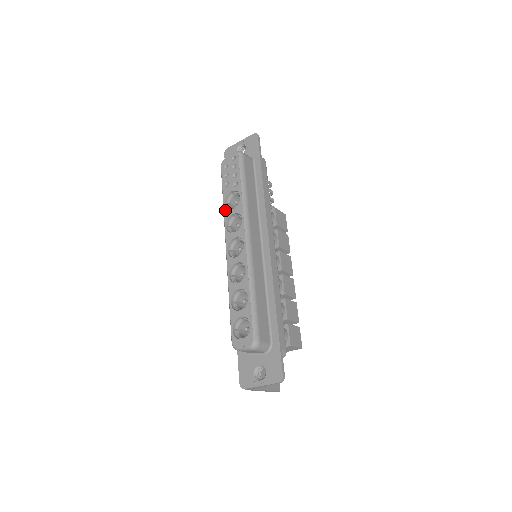
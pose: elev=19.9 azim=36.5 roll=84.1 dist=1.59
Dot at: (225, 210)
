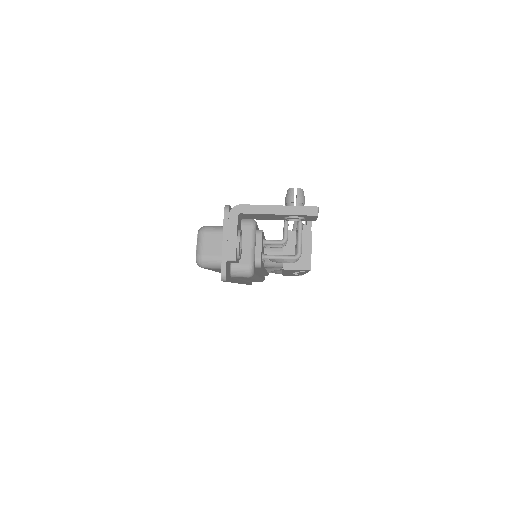
Dot at: occluded
